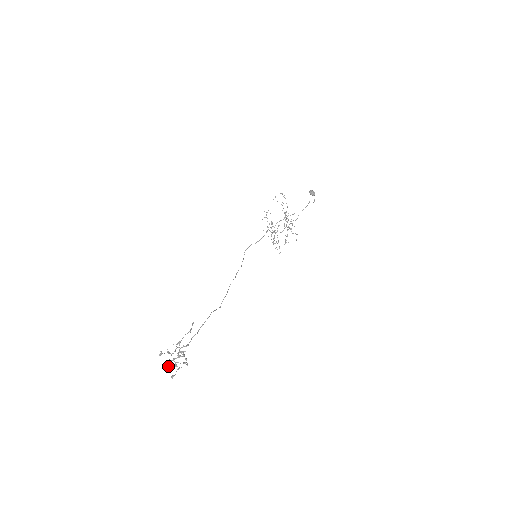
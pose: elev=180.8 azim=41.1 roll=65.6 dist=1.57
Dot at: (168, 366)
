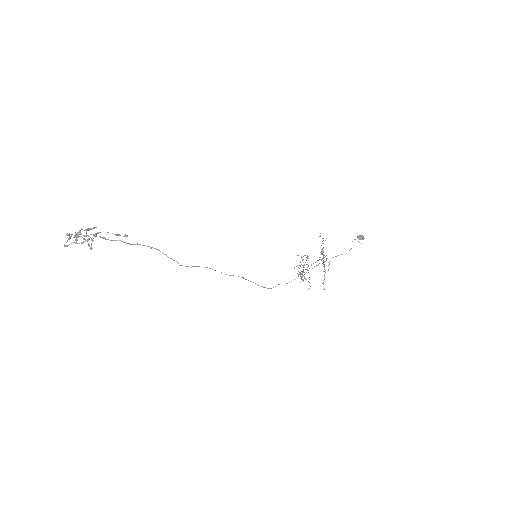
Dot at: (68, 234)
